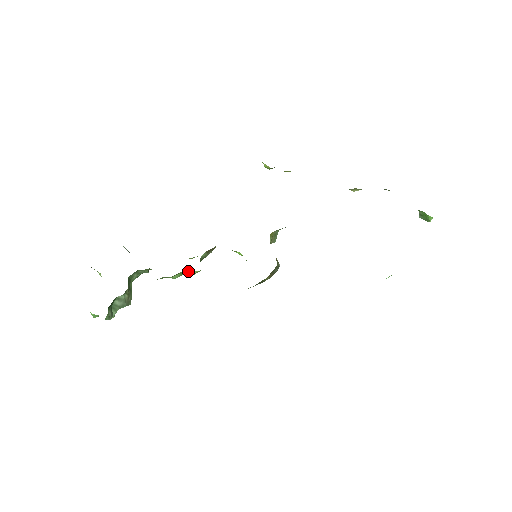
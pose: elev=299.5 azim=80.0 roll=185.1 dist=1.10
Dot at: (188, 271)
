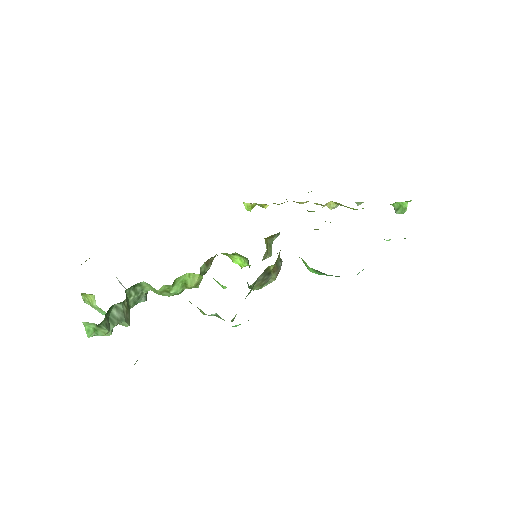
Dot at: (189, 277)
